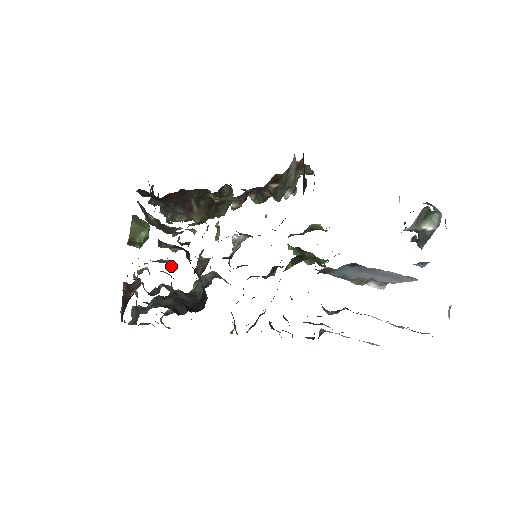
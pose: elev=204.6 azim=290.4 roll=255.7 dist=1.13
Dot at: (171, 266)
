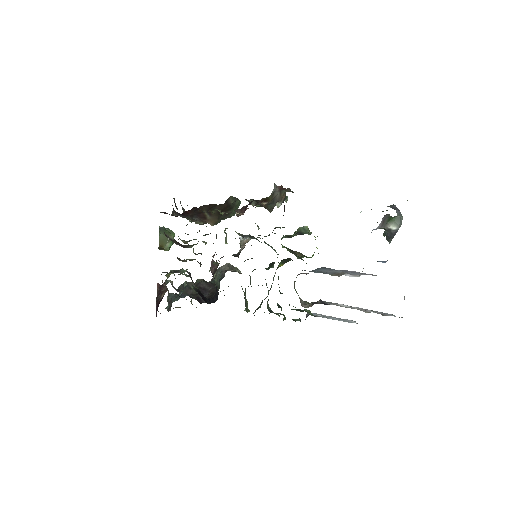
Dot at: (189, 272)
